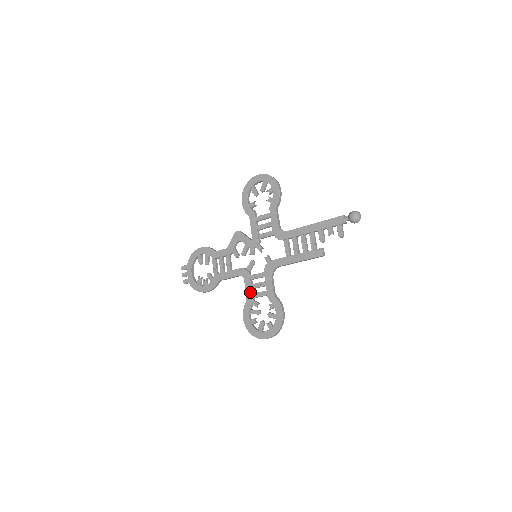
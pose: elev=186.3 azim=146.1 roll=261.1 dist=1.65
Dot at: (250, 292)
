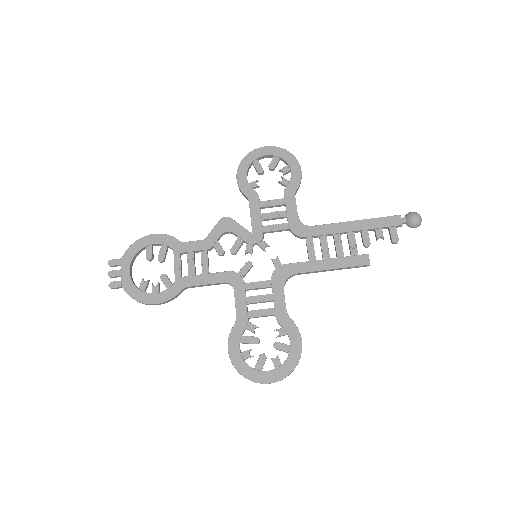
Dot at: (244, 308)
